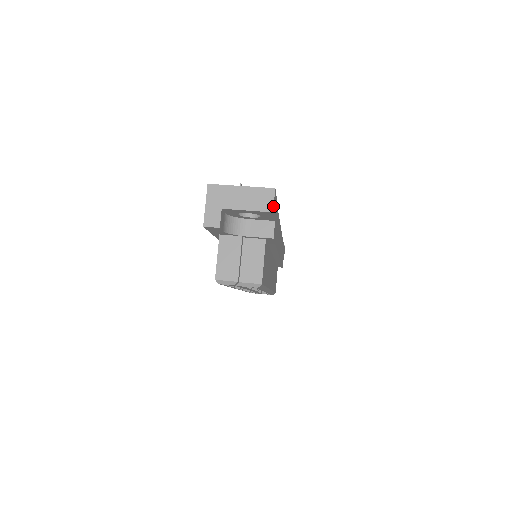
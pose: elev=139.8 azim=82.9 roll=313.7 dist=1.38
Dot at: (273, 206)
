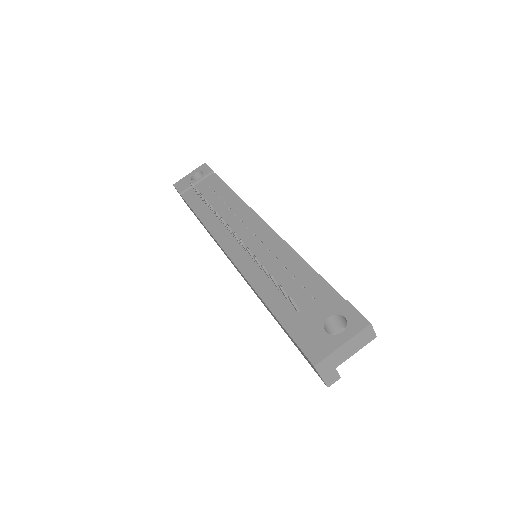
Dot at: (375, 334)
